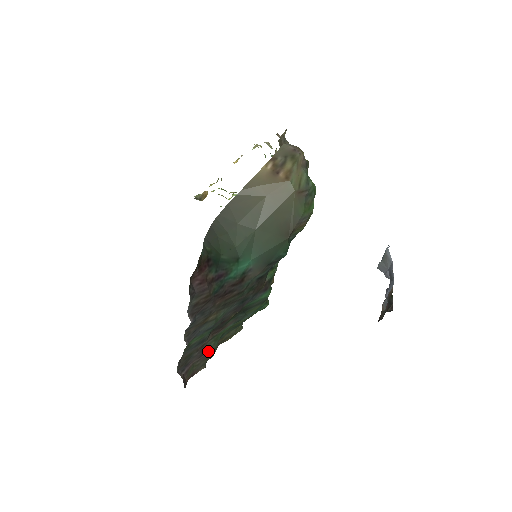
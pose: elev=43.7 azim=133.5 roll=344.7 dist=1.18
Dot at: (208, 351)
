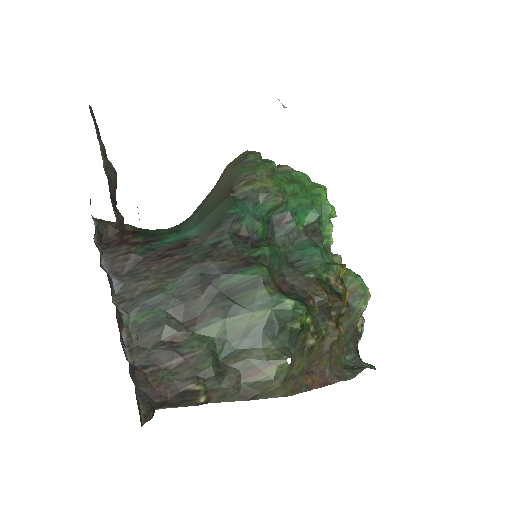
Dot at: (191, 355)
